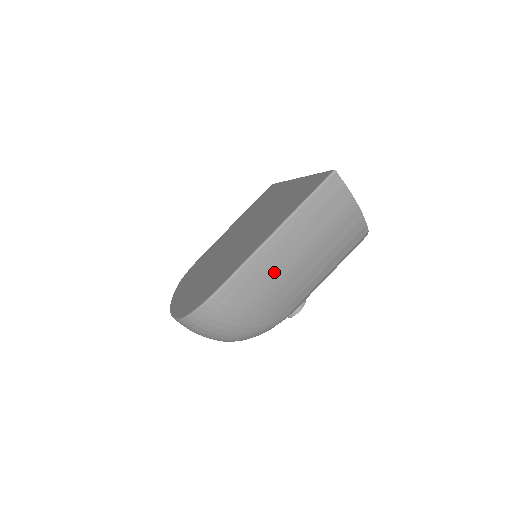
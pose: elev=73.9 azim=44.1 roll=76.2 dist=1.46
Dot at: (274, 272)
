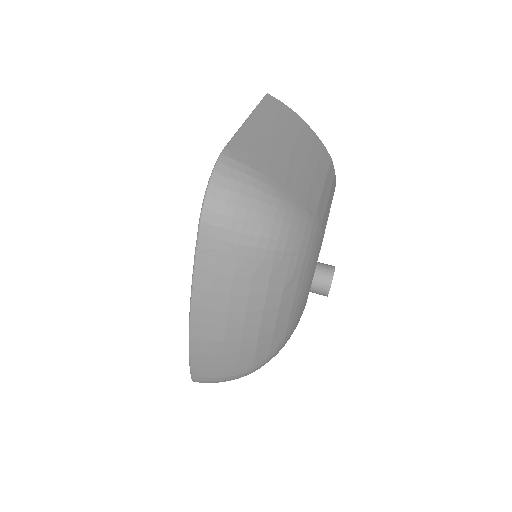
Dot at: (269, 146)
